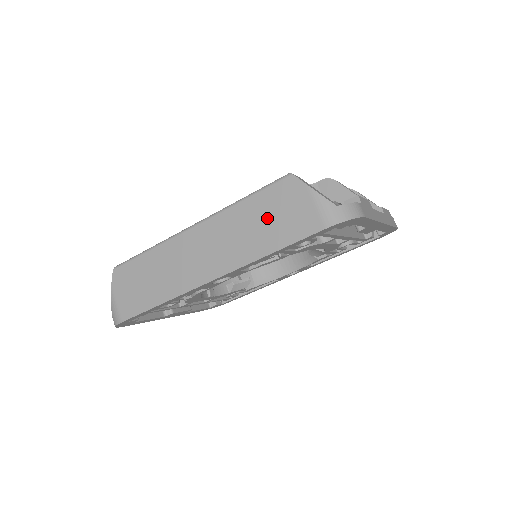
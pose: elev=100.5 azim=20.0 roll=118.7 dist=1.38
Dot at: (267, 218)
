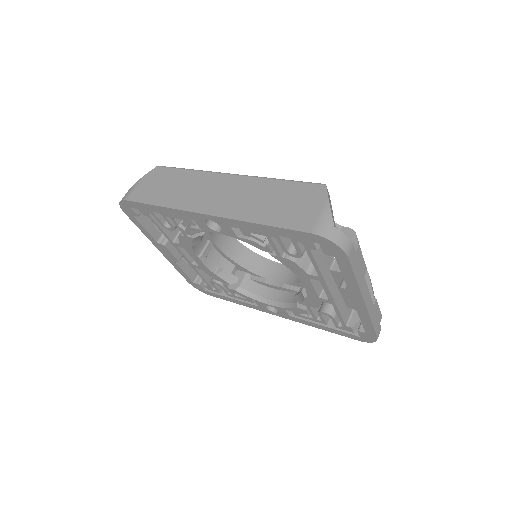
Dot at: (281, 200)
